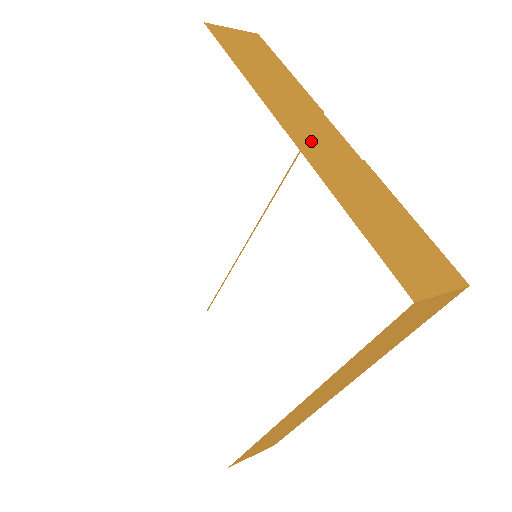
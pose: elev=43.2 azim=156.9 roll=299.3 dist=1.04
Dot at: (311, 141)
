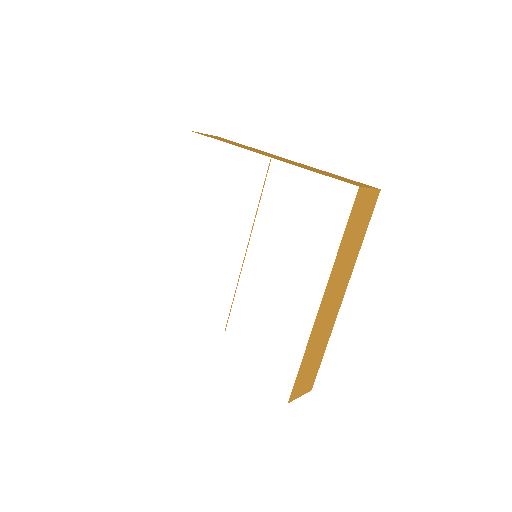
Dot at: (276, 158)
